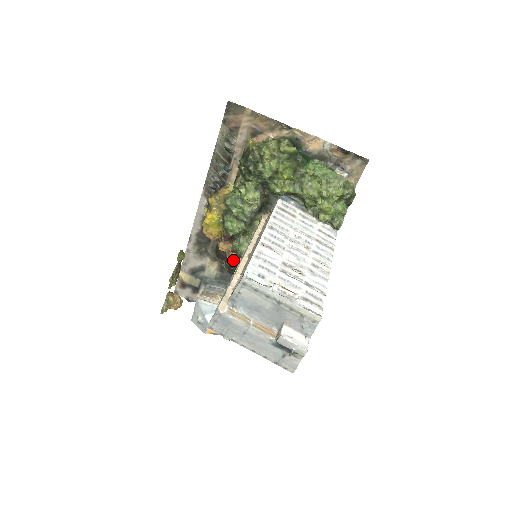
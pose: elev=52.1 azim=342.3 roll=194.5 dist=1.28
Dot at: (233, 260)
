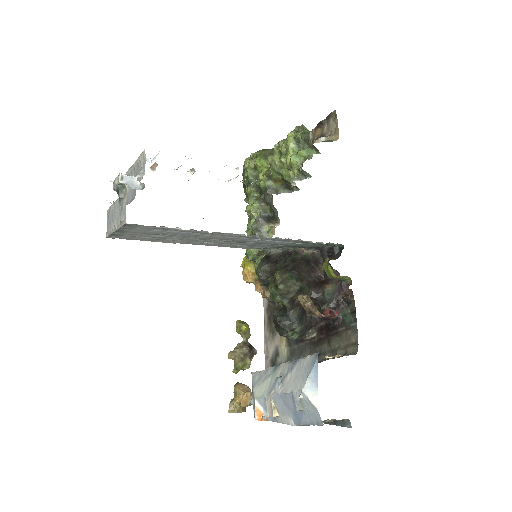
Dot at: (263, 293)
